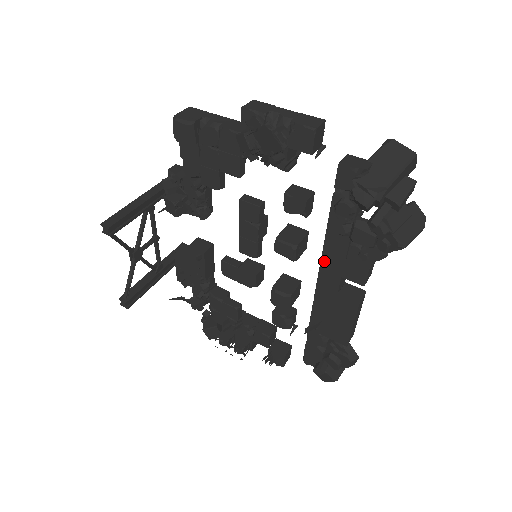
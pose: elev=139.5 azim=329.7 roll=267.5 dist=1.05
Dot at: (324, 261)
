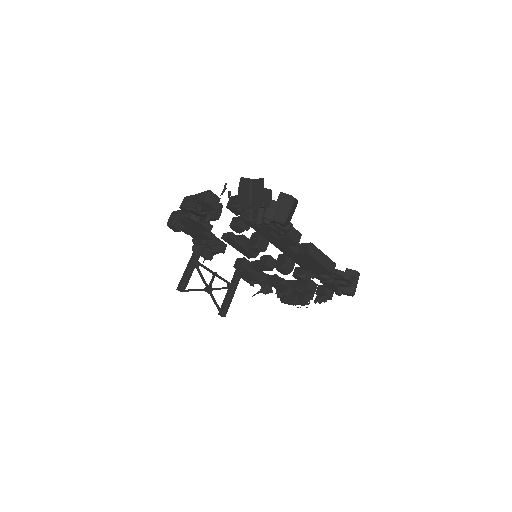
Dot at: (274, 244)
